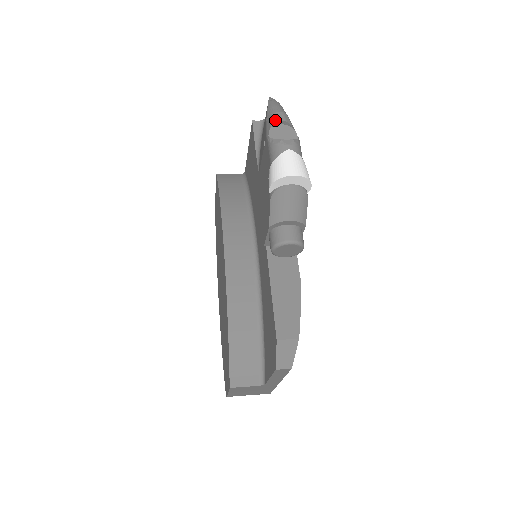
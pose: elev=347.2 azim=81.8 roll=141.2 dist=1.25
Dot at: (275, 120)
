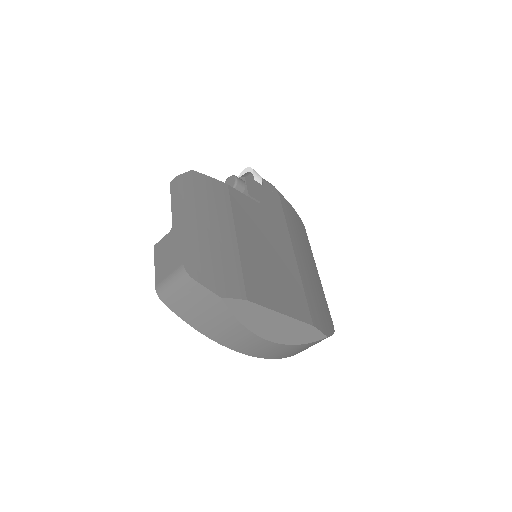
Dot at: occluded
